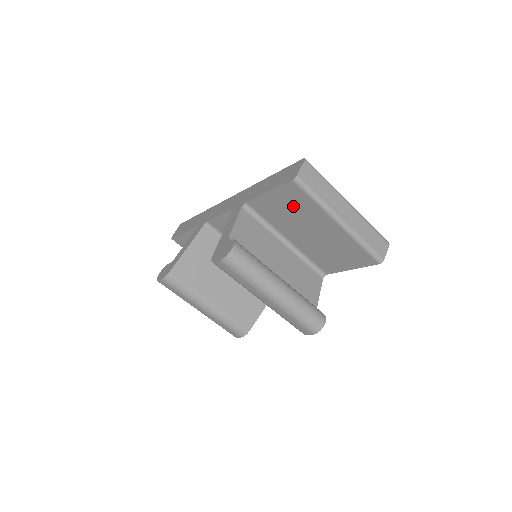
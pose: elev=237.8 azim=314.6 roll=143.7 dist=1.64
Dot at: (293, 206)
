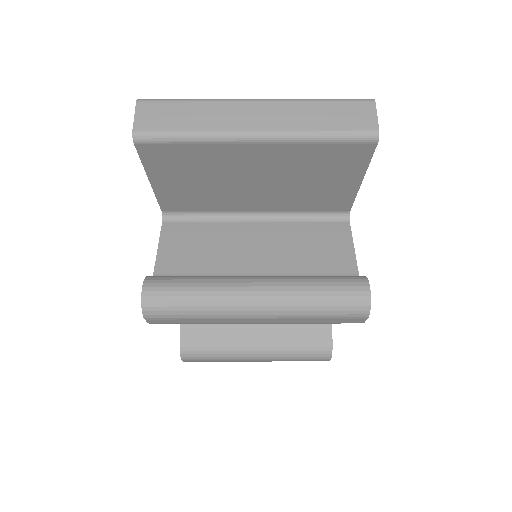
Dot at: (190, 171)
